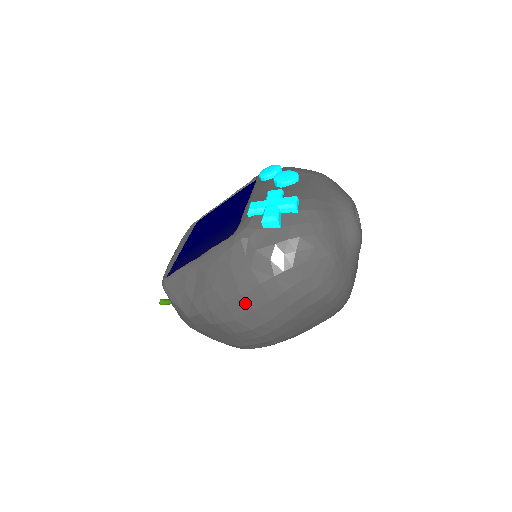
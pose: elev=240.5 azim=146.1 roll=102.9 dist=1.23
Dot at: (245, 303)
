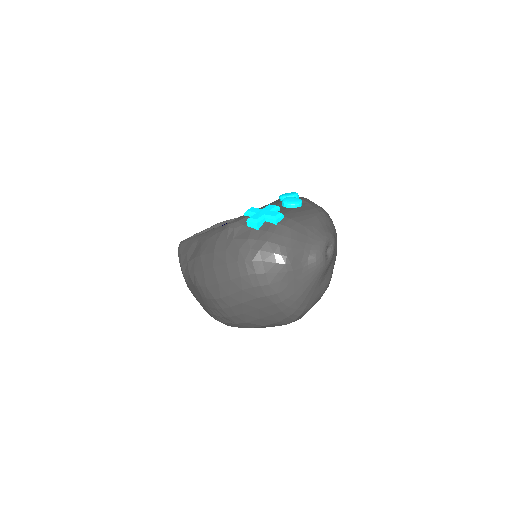
Dot at: (214, 275)
